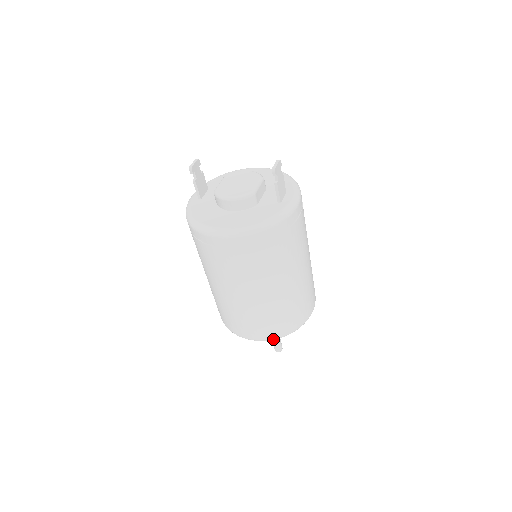
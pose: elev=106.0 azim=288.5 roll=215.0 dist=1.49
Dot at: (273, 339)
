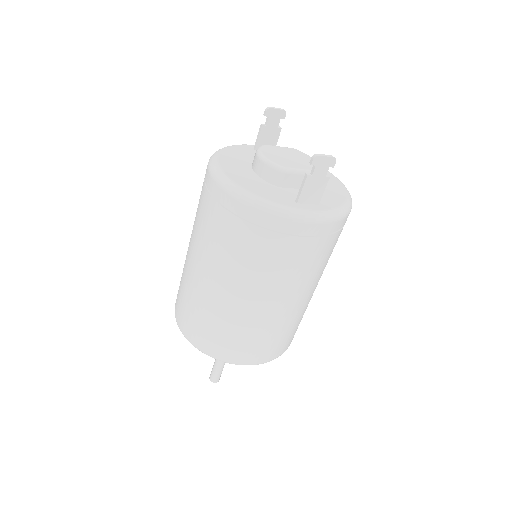
Dot at: (189, 341)
